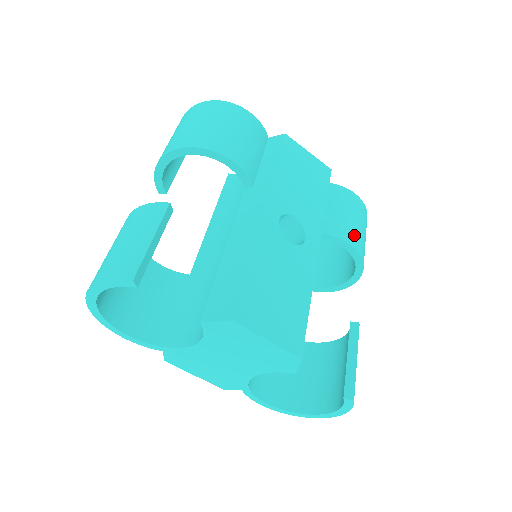
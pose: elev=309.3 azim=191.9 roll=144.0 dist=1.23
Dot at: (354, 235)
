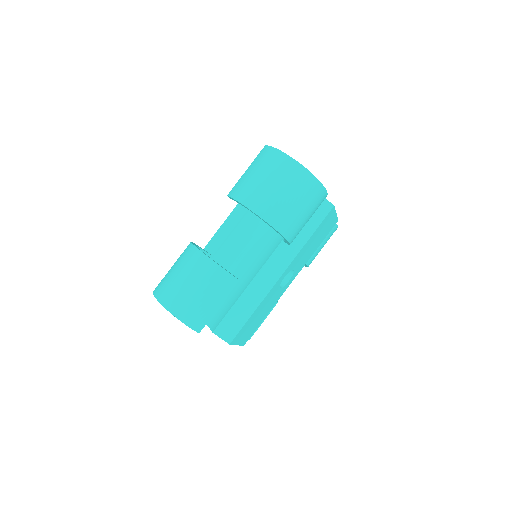
Dot at: (314, 258)
